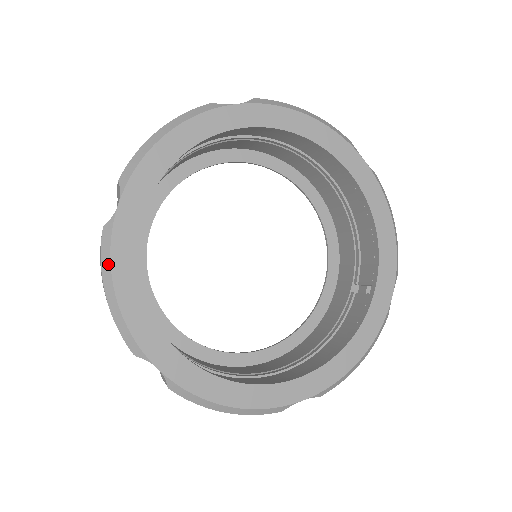
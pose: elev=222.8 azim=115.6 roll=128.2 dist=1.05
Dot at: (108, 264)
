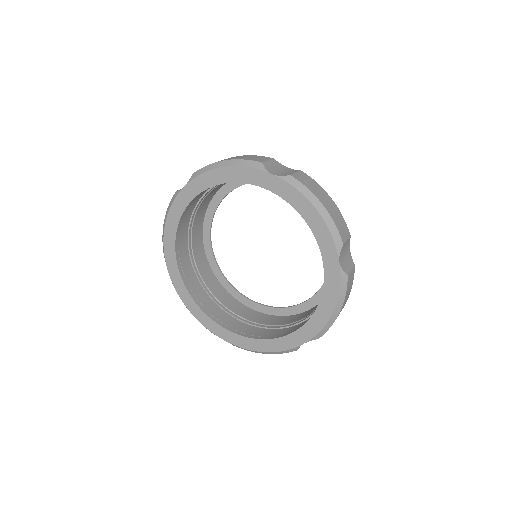
Dot at: (179, 296)
